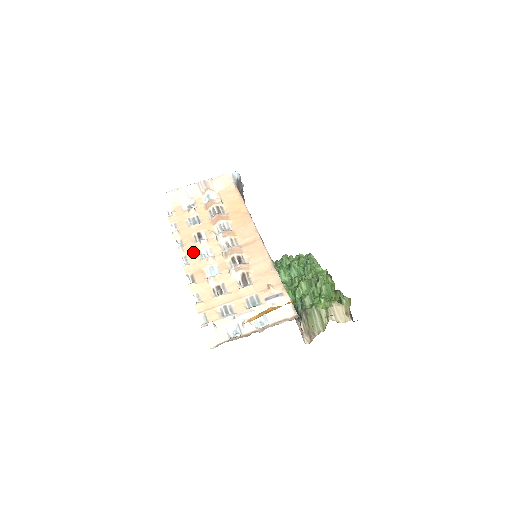
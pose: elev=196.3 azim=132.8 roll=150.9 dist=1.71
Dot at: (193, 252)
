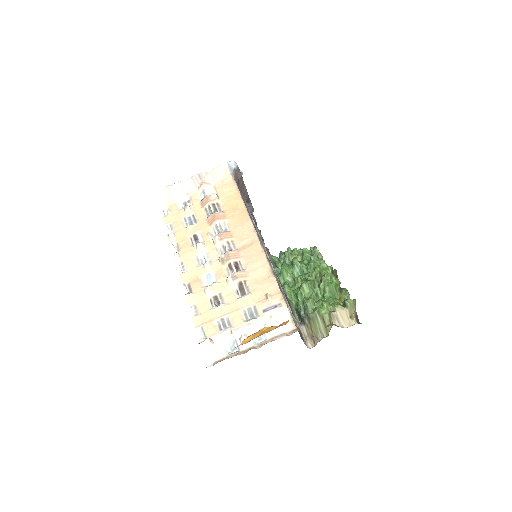
Dot at: (189, 257)
